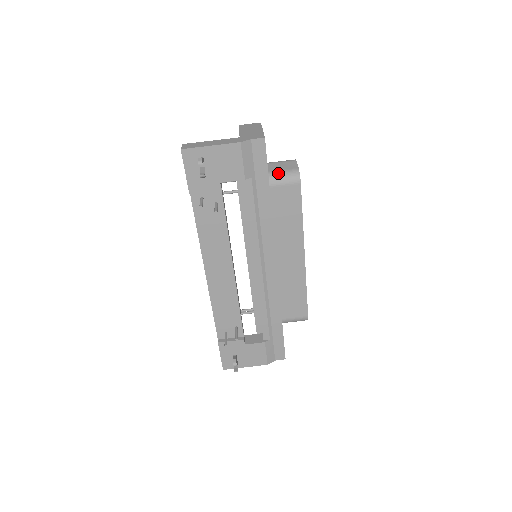
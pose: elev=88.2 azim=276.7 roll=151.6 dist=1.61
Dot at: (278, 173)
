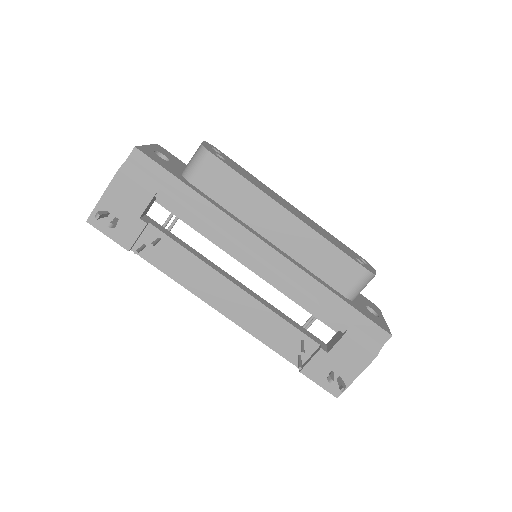
Dot at: (188, 165)
